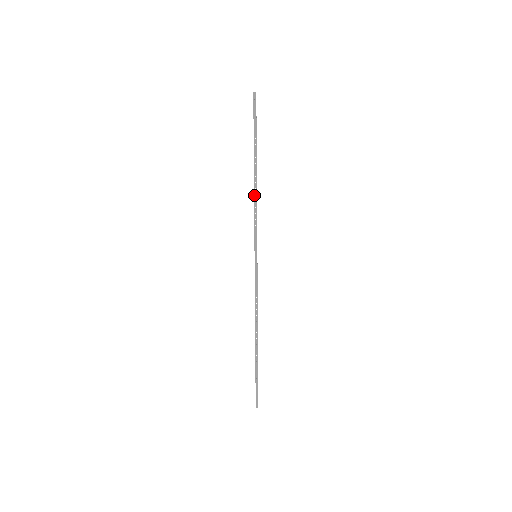
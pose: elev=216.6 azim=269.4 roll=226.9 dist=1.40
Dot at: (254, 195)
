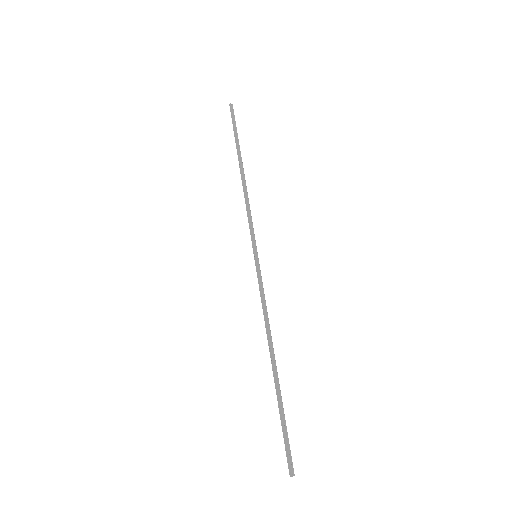
Dot at: (244, 191)
